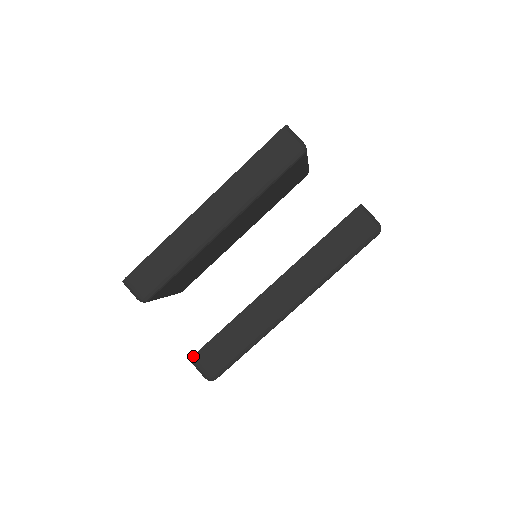
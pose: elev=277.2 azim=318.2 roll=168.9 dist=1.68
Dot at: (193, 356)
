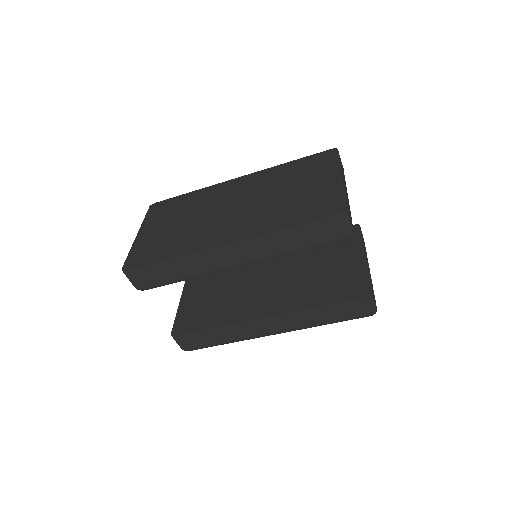
Dot at: (176, 336)
